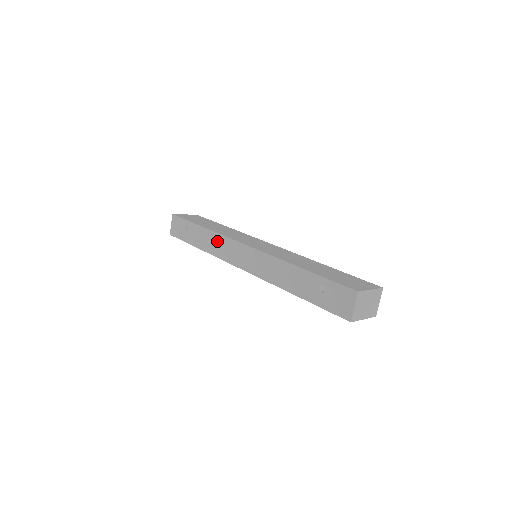
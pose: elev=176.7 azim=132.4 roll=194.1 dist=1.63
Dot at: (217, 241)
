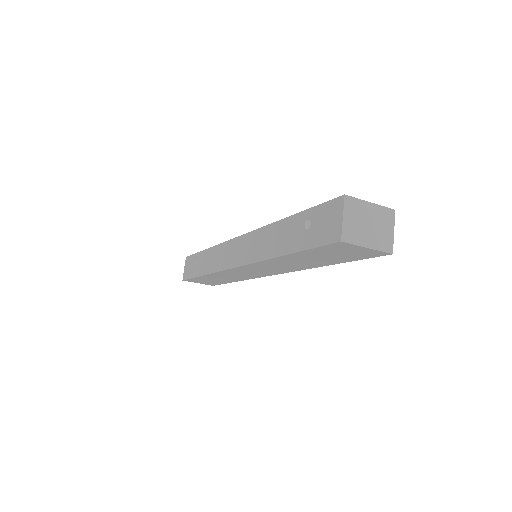
Dot at: (216, 254)
